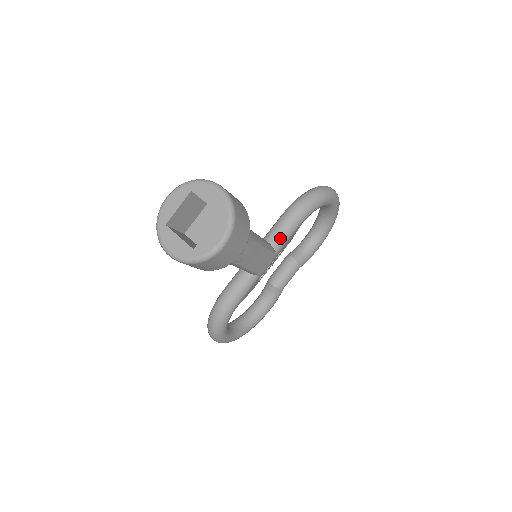
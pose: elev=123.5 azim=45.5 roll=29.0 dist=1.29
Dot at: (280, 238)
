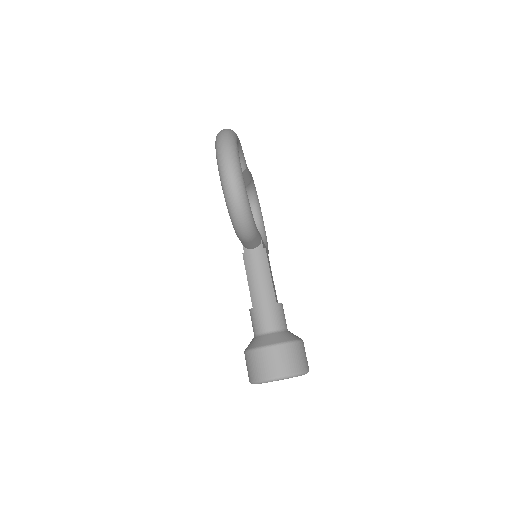
Dot at: (257, 243)
